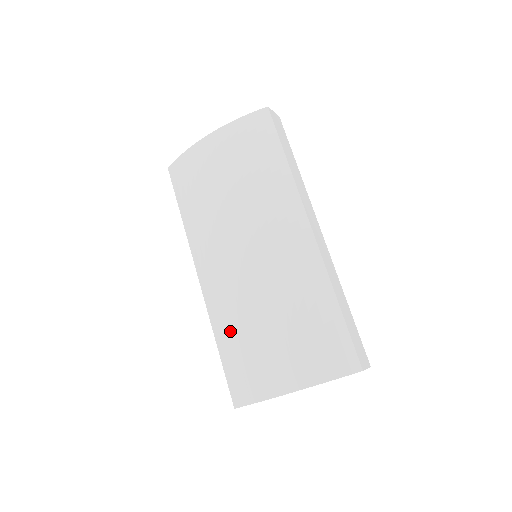
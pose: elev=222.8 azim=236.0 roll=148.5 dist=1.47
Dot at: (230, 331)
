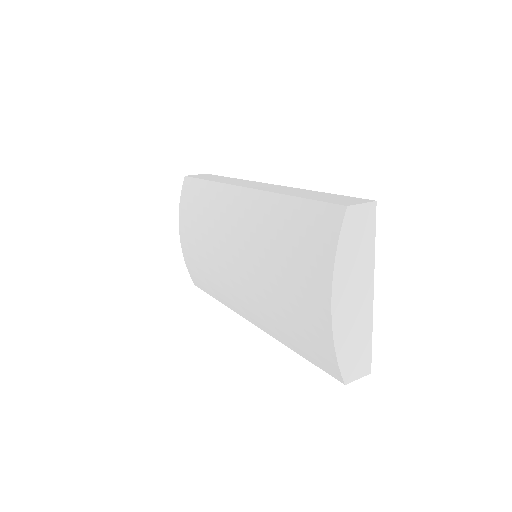
Dot at: (280, 325)
